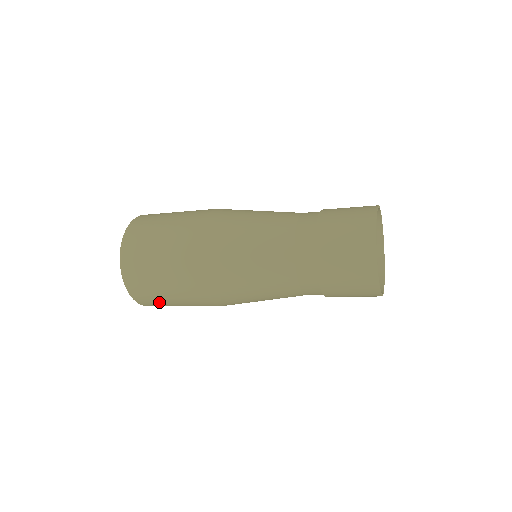
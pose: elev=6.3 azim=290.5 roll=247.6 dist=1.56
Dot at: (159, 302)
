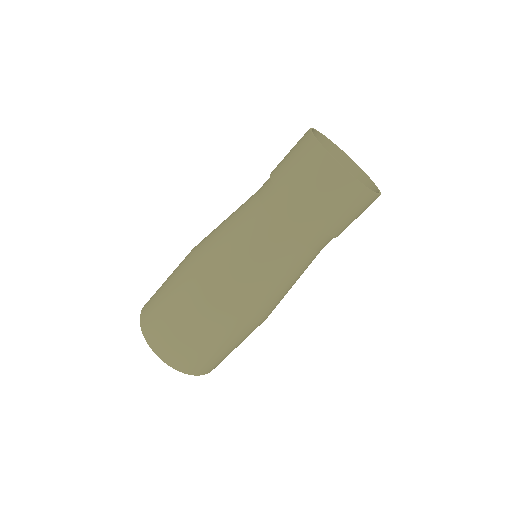
Dot at: (216, 360)
